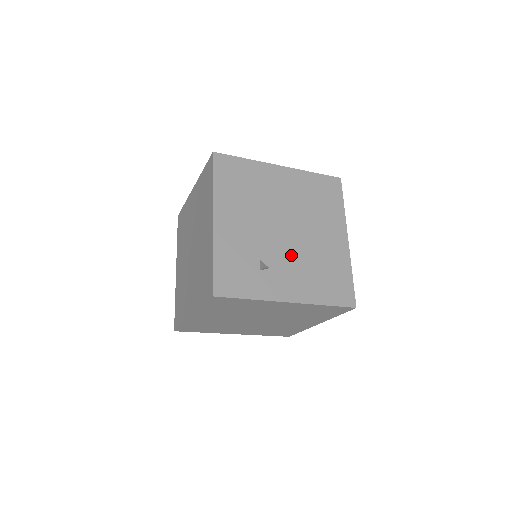
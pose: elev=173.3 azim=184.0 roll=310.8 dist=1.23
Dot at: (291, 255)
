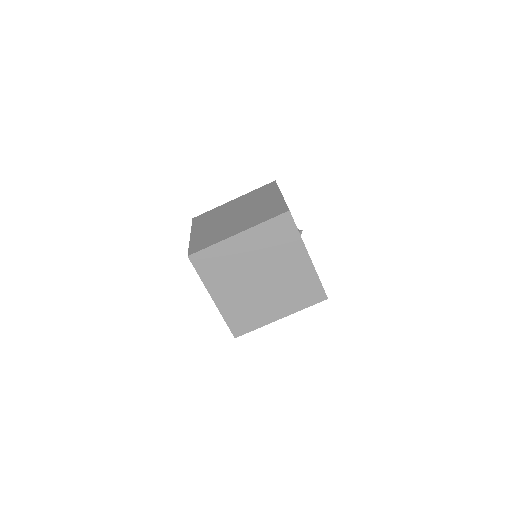
Dot at: occluded
